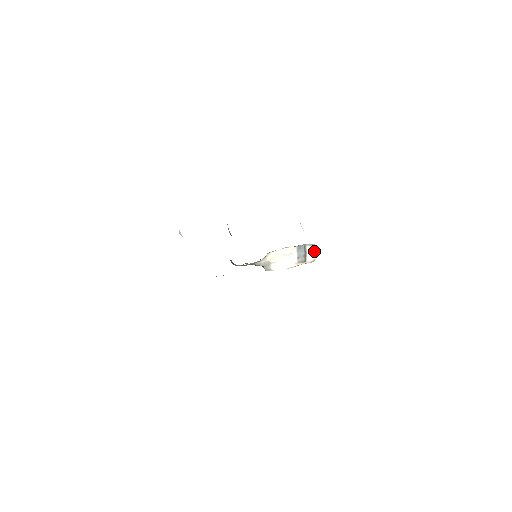
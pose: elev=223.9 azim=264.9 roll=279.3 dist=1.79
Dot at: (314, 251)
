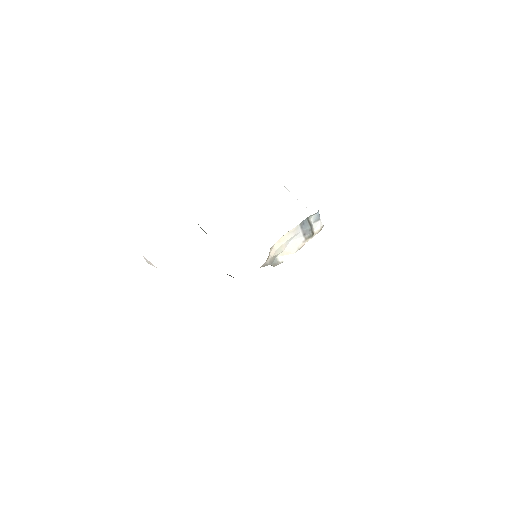
Dot at: (319, 218)
